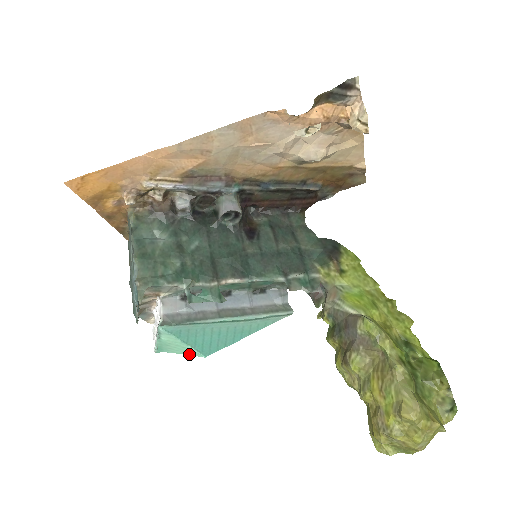
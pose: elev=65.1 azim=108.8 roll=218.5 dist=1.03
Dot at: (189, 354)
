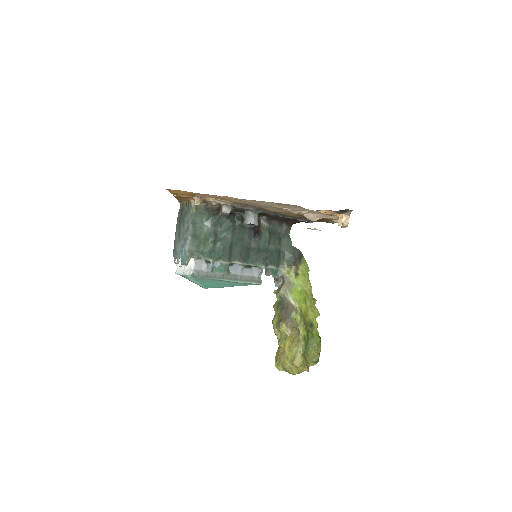
Dot at: occluded
